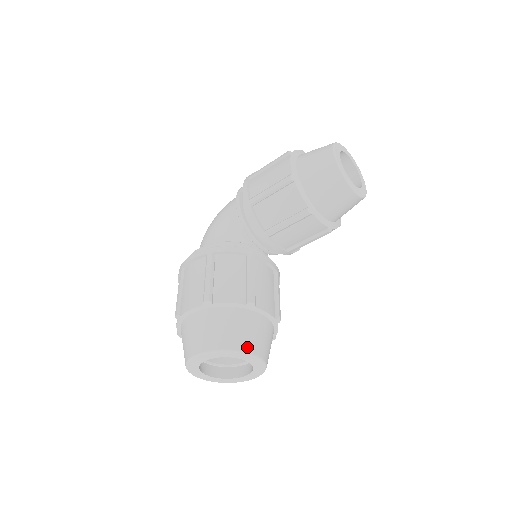
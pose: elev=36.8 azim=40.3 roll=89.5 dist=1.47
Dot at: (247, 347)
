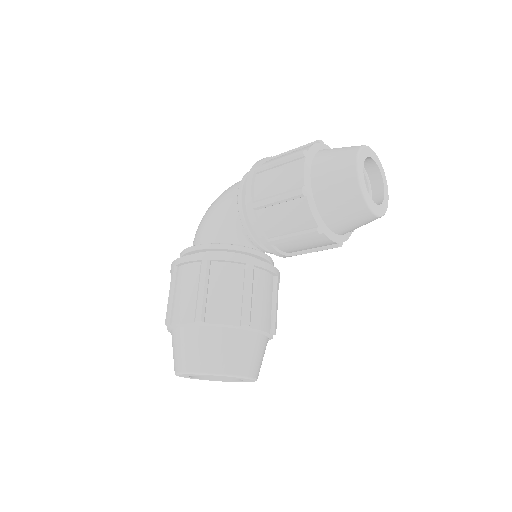
Dot at: (238, 370)
